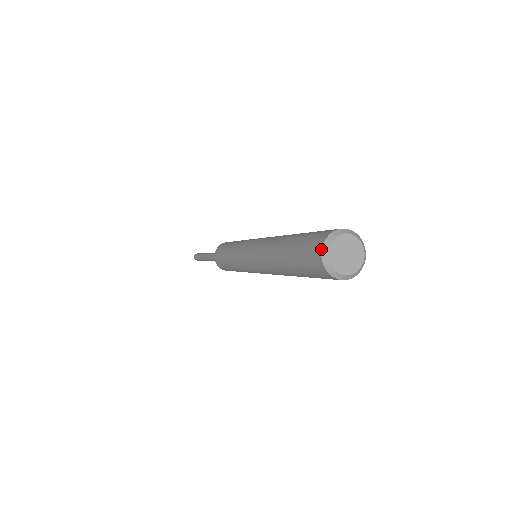
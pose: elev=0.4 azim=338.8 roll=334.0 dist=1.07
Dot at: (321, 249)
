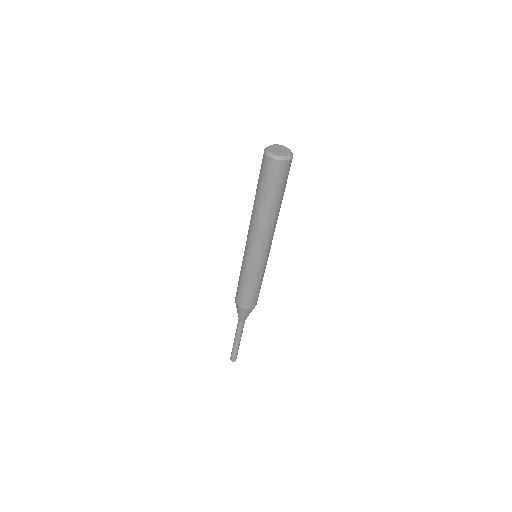
Dot at: (266, 155)
